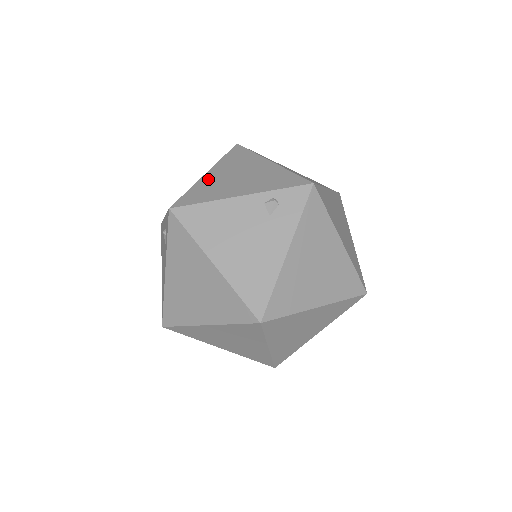
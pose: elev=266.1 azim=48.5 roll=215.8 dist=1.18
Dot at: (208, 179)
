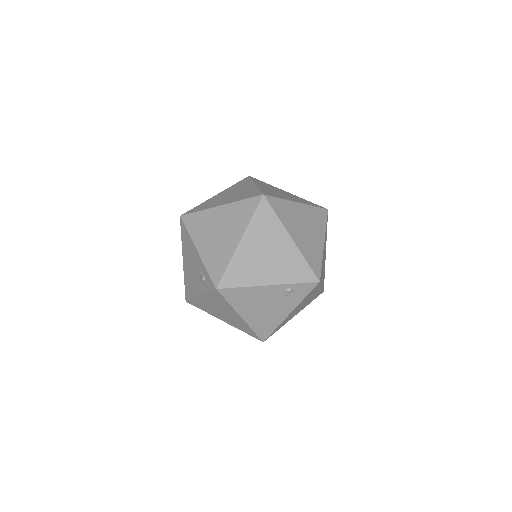
Dot at: (242, 253)
